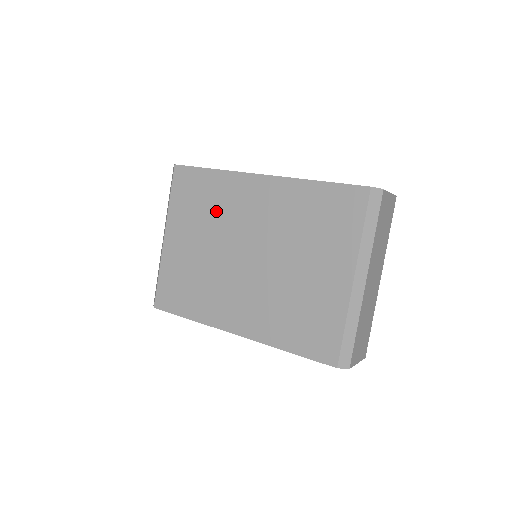
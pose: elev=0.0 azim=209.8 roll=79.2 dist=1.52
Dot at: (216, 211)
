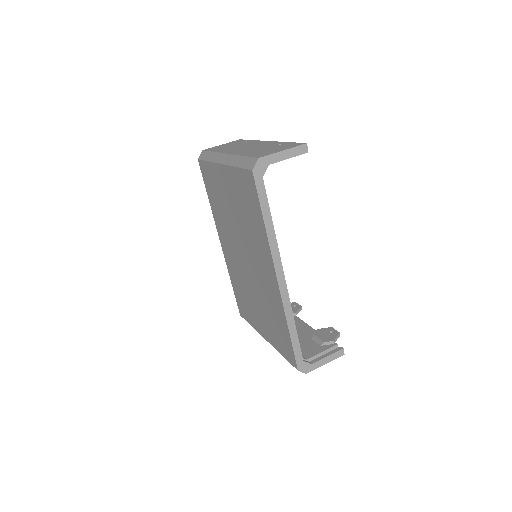
Dot at: (249, 228)
